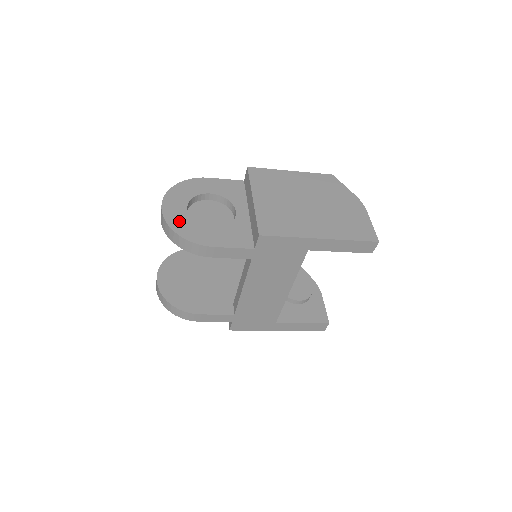
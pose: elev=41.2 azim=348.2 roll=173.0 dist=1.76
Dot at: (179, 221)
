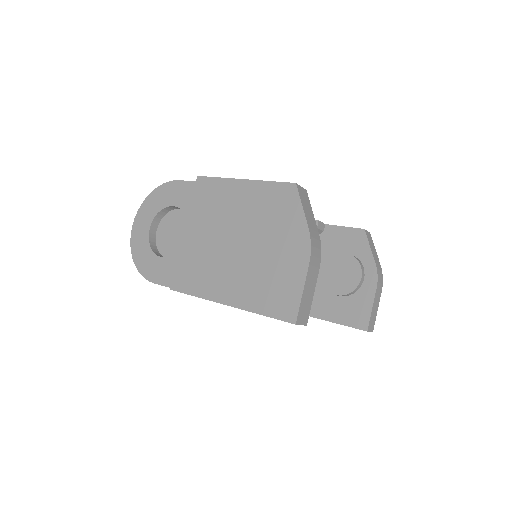
Dot at: (139, 246)
